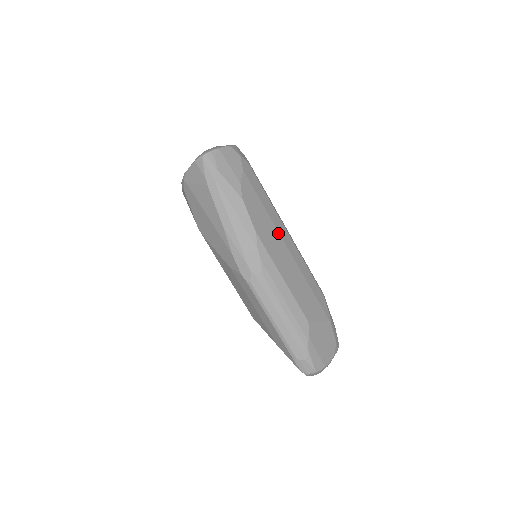
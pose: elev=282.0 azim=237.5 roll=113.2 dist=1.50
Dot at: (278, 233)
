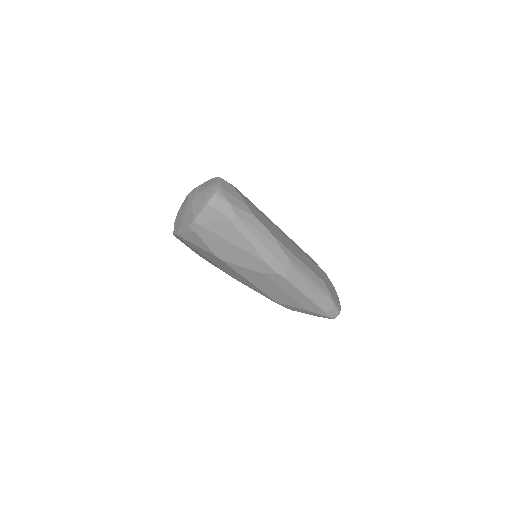
Dot at: (278, 230)
